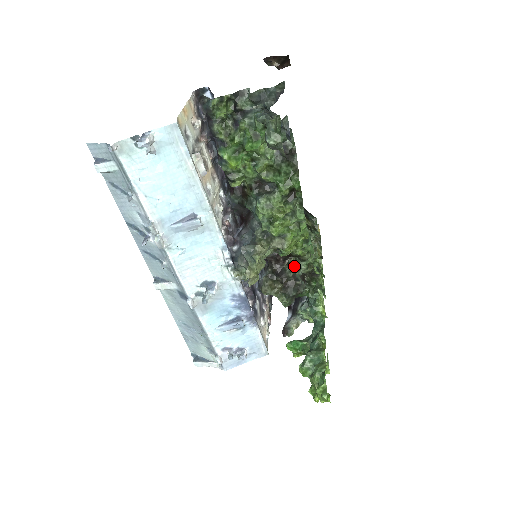
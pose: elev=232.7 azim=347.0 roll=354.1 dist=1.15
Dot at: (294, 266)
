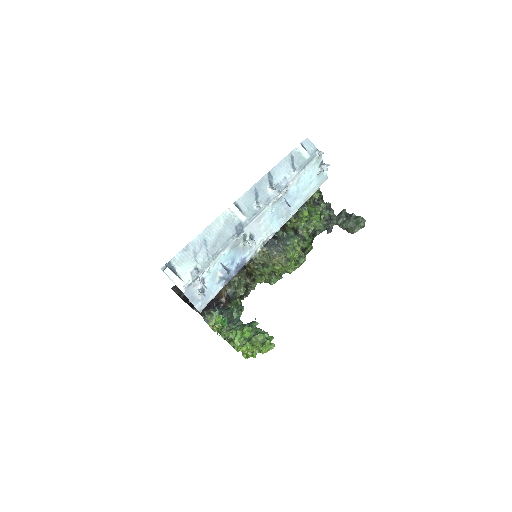
Dot at: occluded
